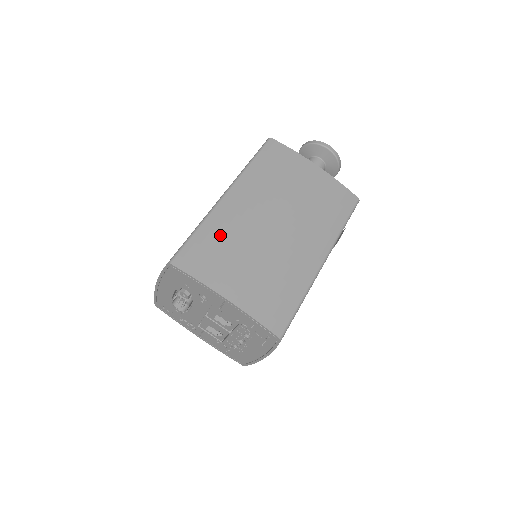
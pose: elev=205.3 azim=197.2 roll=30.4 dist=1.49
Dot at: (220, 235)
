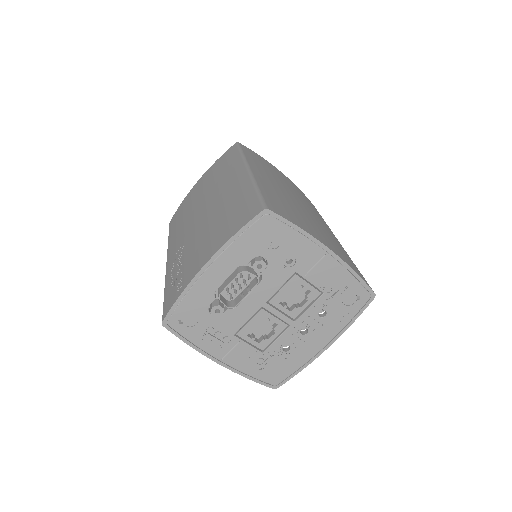
Dot at: (279, 197)
